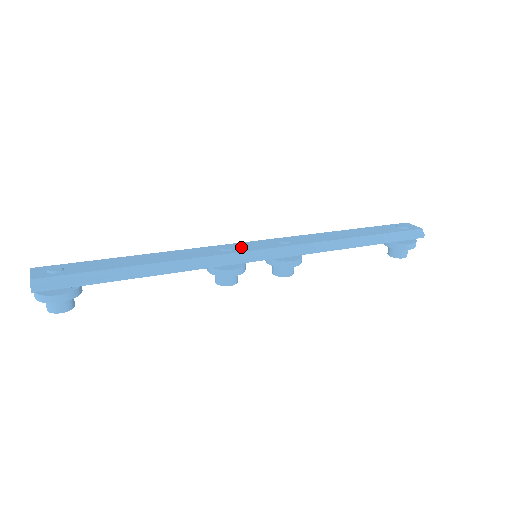
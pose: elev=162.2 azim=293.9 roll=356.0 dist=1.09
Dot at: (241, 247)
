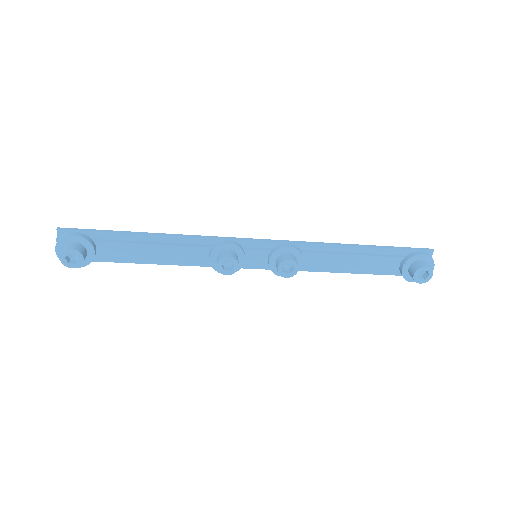
Dot at: occluded
